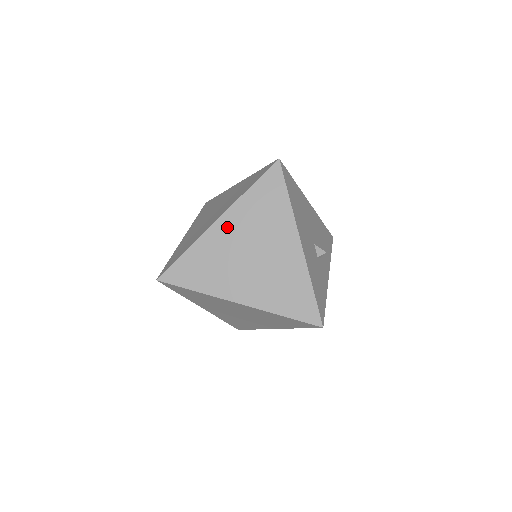
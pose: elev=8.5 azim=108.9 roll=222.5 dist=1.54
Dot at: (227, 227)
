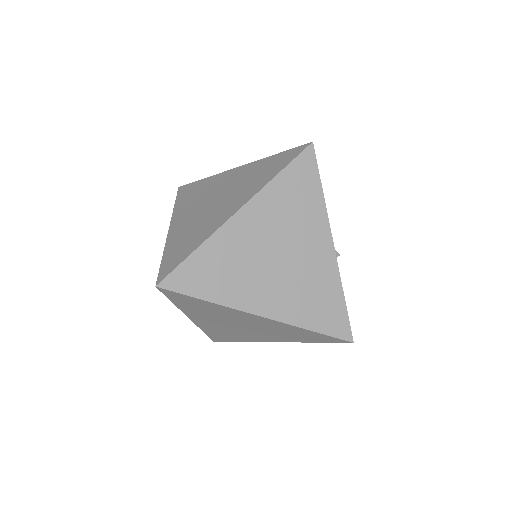
Dot at: (249, 221)
